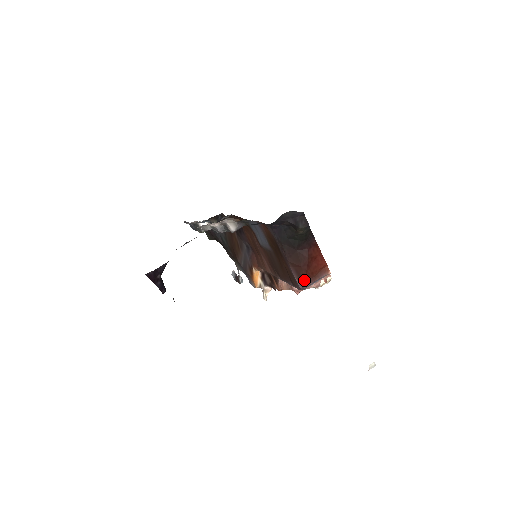
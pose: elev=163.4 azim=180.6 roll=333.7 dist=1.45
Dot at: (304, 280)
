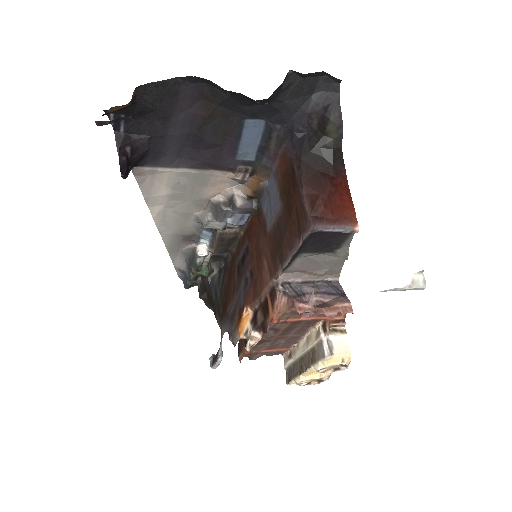
Dot at: (319, 215)
